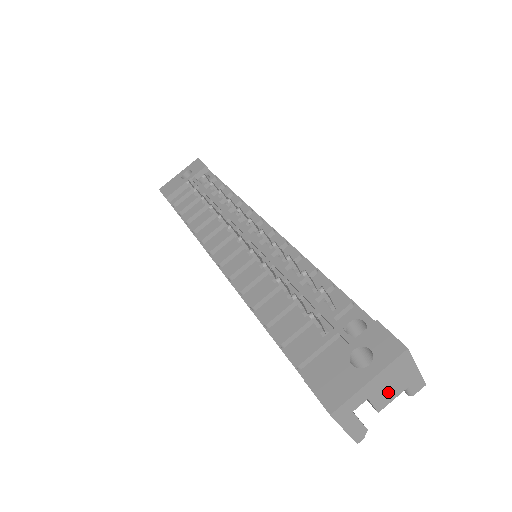
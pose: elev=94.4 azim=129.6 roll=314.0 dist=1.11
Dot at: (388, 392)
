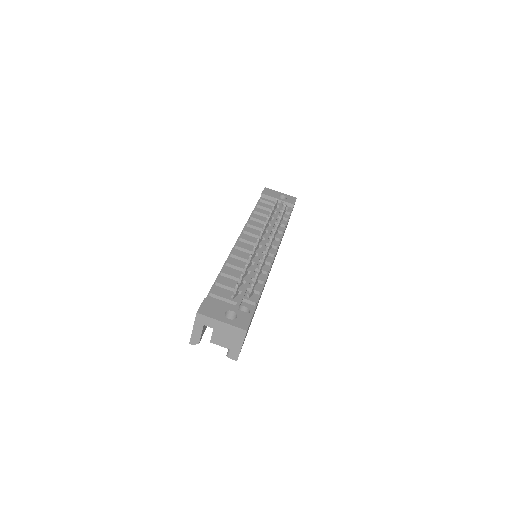
Dot at: (222, 339)
